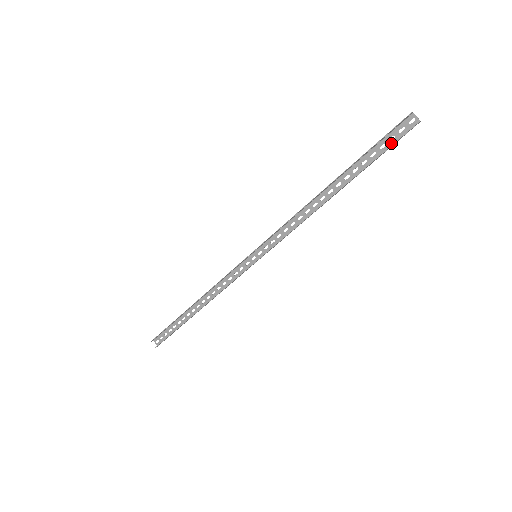
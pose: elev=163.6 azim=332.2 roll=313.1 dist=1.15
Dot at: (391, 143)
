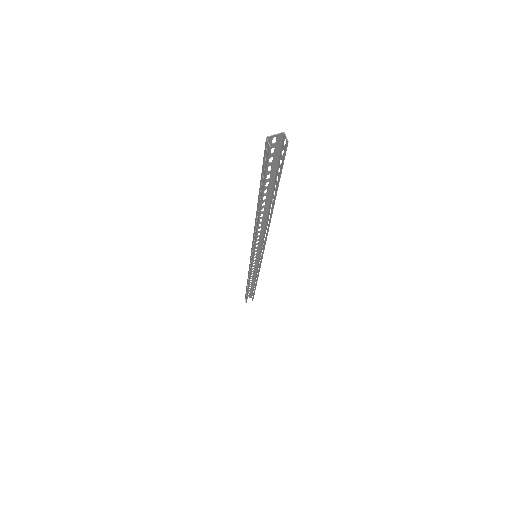
Dot at: (275, 162)
